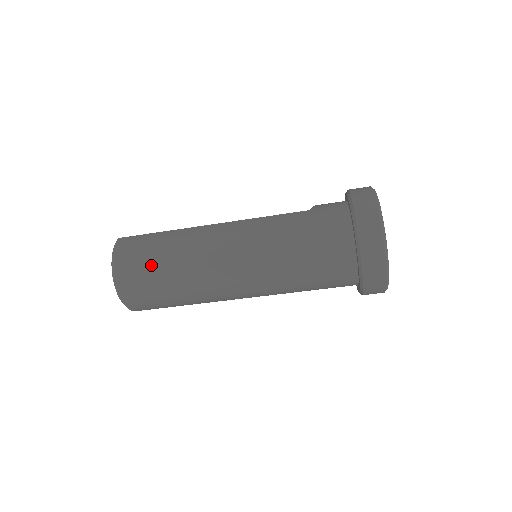
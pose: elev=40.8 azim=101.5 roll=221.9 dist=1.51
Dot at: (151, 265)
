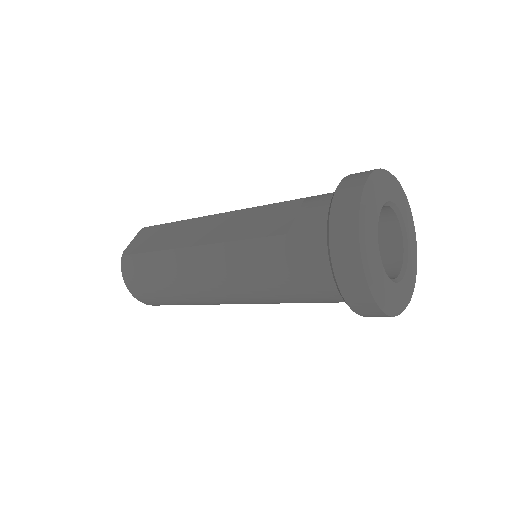
Dot at: (156, 292)
